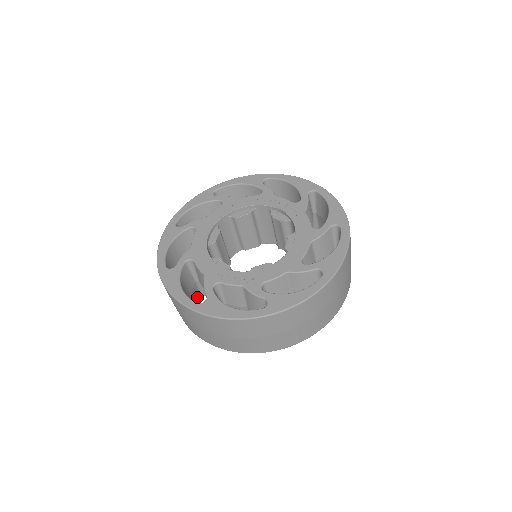
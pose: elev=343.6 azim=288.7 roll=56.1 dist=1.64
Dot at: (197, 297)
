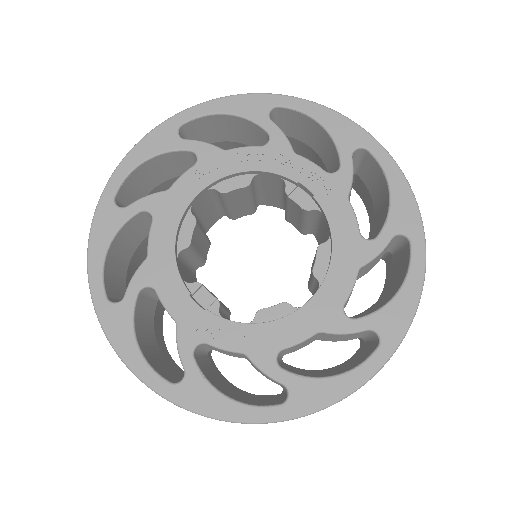
Dot at: (161, 311)
